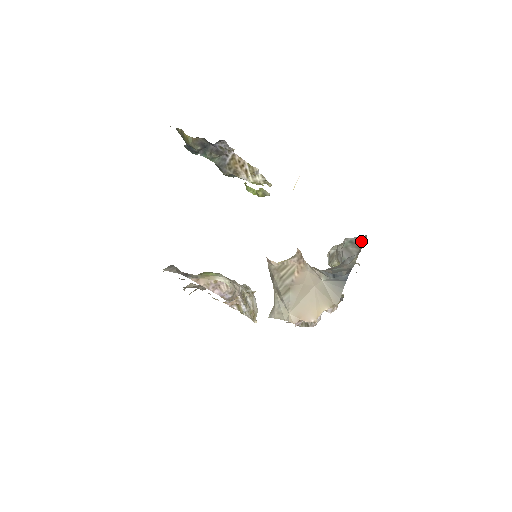
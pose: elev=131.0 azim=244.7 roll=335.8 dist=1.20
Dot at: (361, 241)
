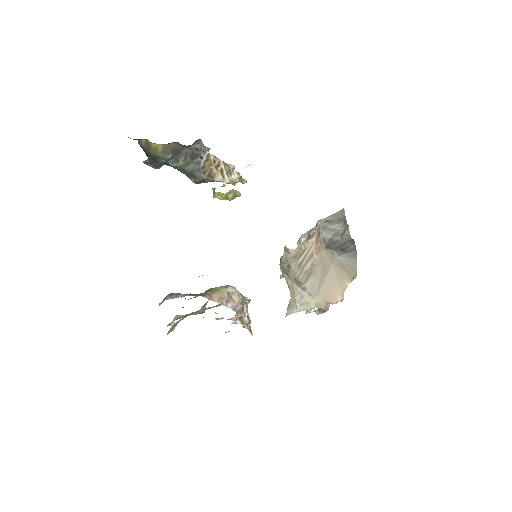
Dot at: (340, 216)
